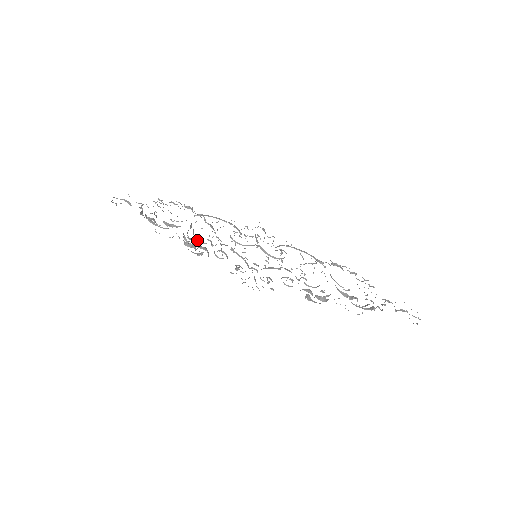
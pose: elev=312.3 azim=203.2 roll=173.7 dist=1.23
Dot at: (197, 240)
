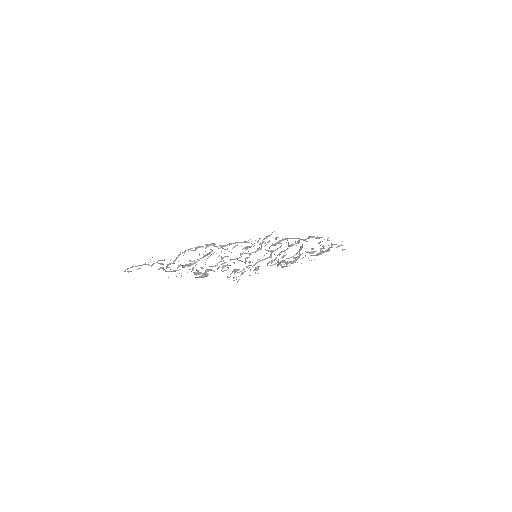
Dot at: (209, 266)
